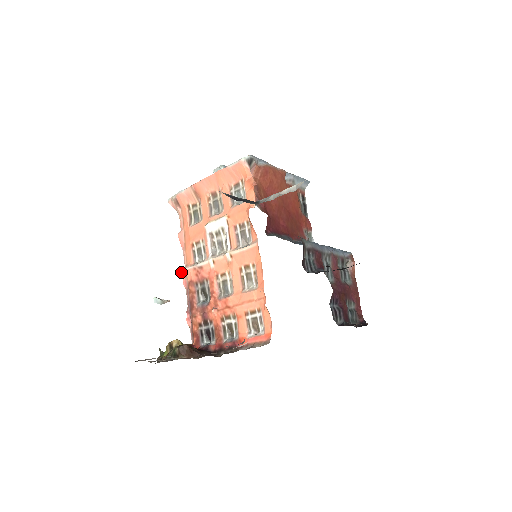
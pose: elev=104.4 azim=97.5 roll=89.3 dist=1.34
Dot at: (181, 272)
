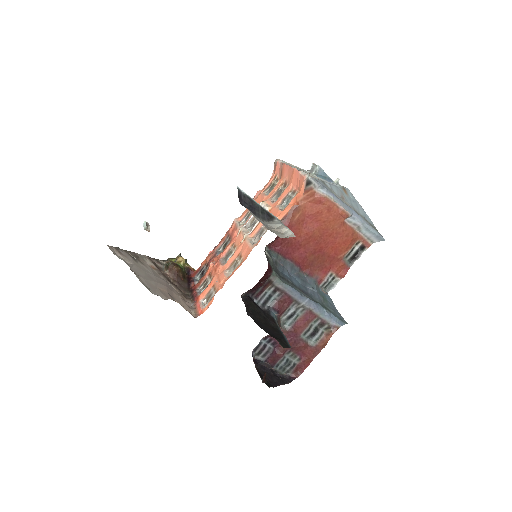
Dot at: occluded
